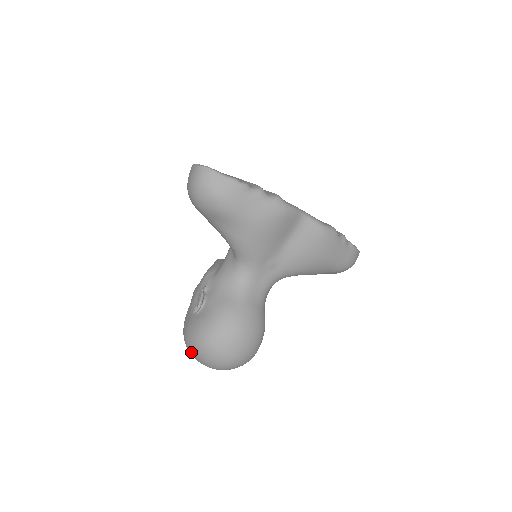
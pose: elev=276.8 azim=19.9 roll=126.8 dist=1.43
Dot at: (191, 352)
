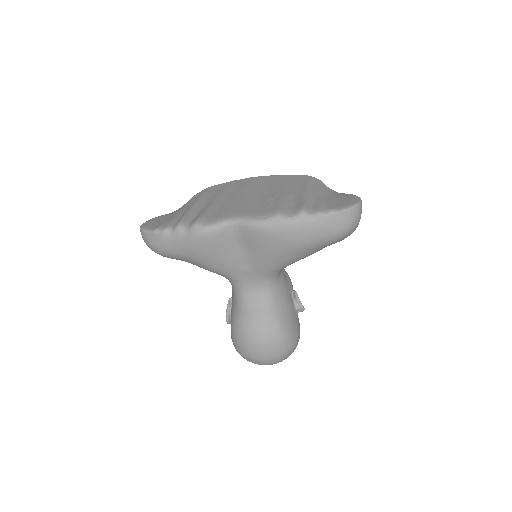
Dot at: occluded
